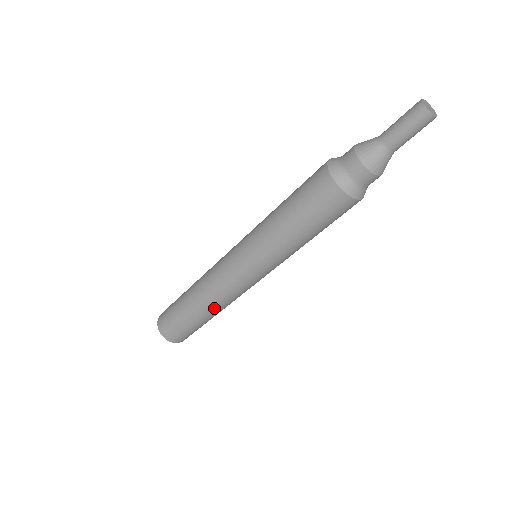
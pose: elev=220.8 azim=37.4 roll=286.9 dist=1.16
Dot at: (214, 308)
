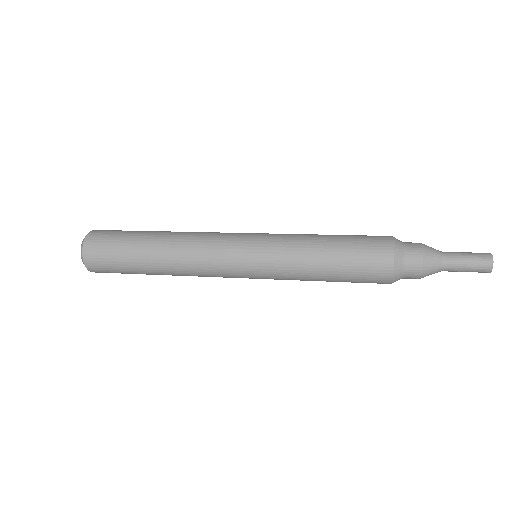
Dot at: (174, 270)
